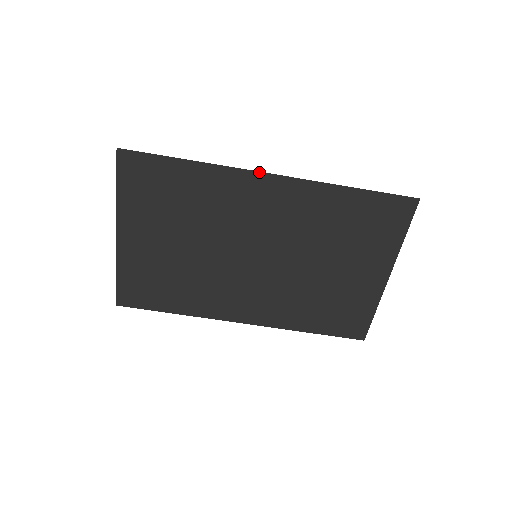
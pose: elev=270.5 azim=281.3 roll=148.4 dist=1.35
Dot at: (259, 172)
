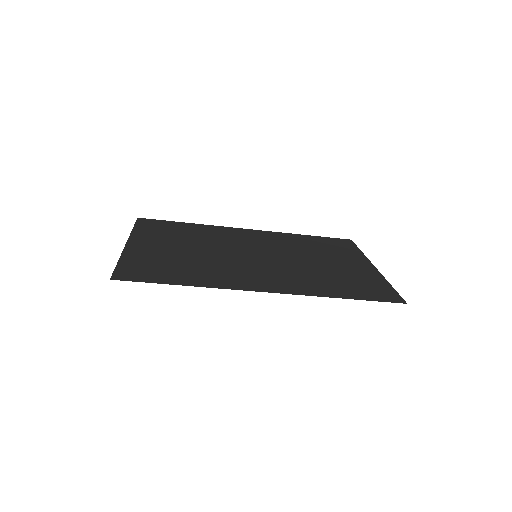
Dot at: occluded
